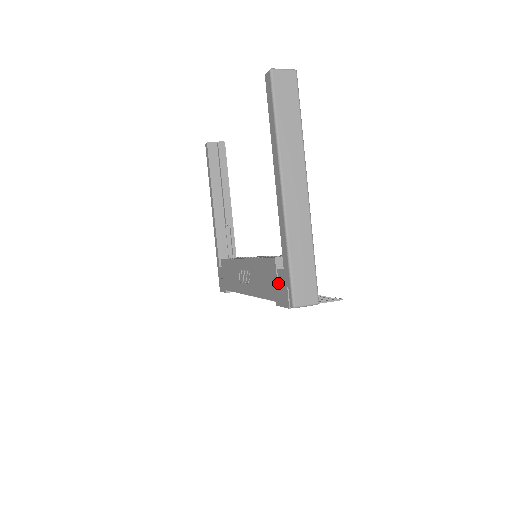
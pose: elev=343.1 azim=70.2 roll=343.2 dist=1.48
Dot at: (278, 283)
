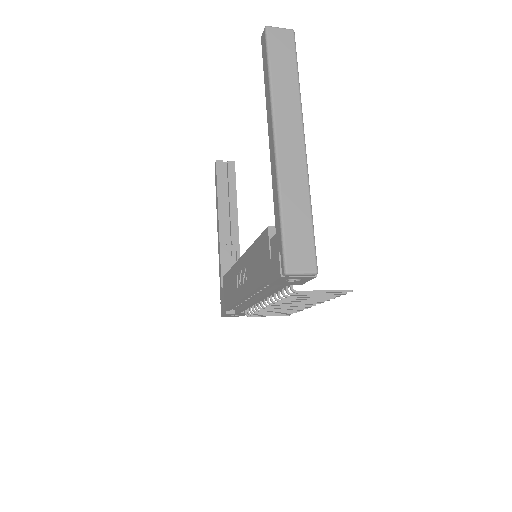
Dot at: (271, 256)
